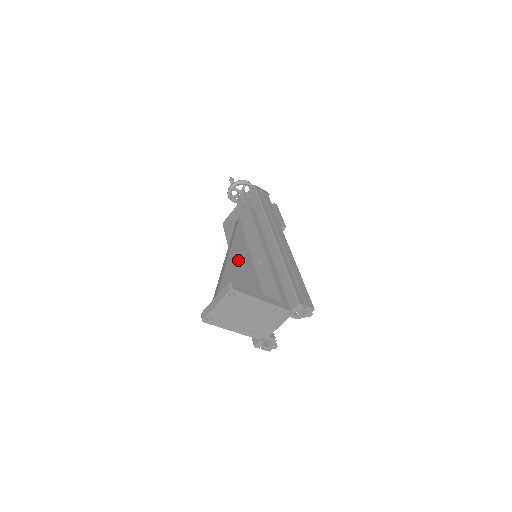
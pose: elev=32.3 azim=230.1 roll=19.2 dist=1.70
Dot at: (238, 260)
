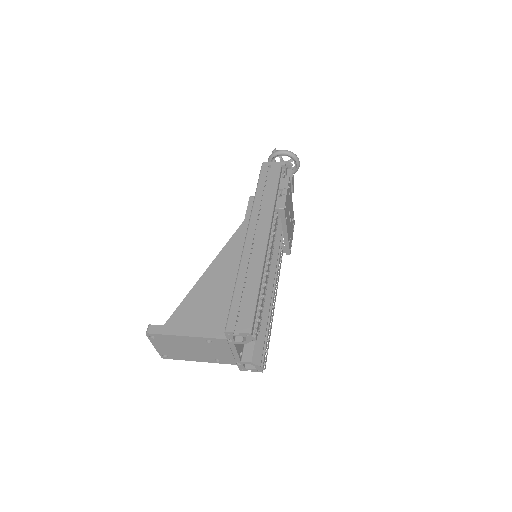
Dot at: (215, 275)
